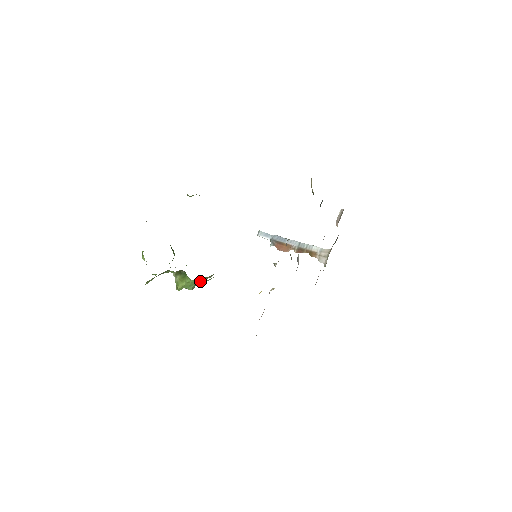
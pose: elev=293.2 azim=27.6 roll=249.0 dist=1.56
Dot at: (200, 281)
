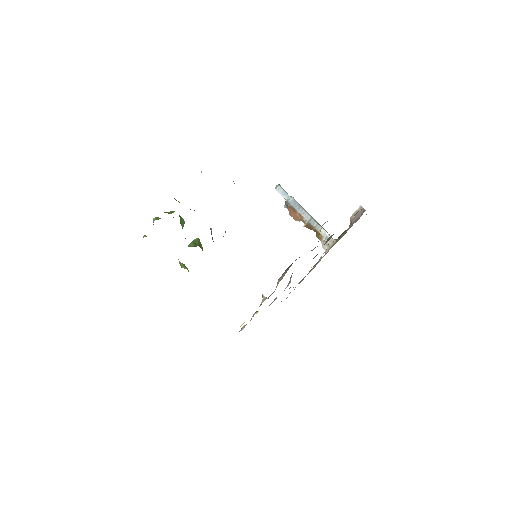
Dot at: occluded
